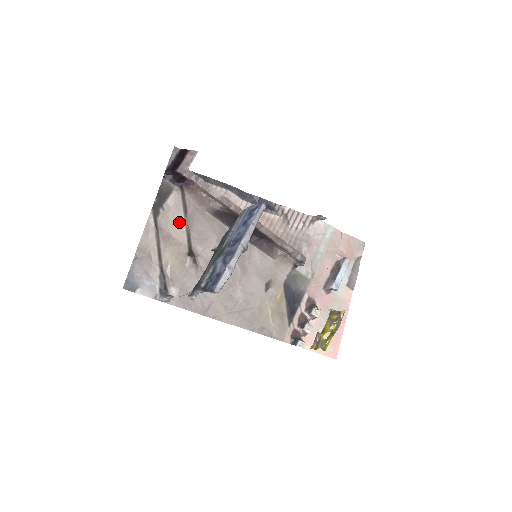
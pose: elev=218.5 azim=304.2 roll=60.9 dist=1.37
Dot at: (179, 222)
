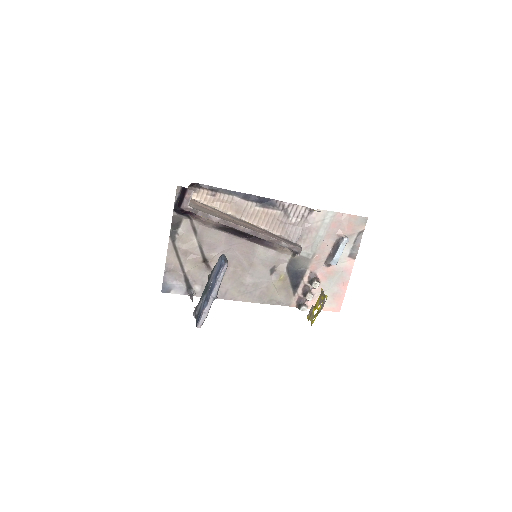
Dot at: (192, 241)
